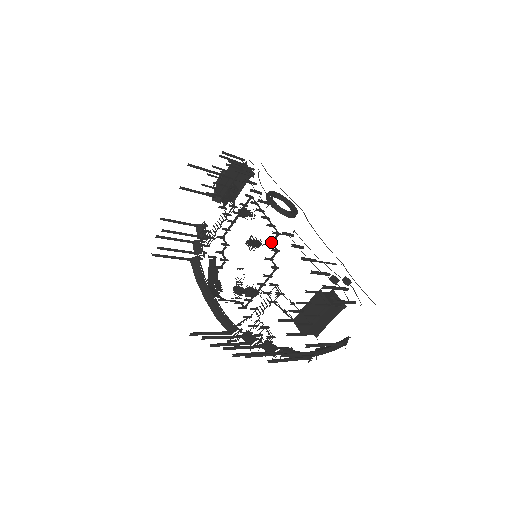
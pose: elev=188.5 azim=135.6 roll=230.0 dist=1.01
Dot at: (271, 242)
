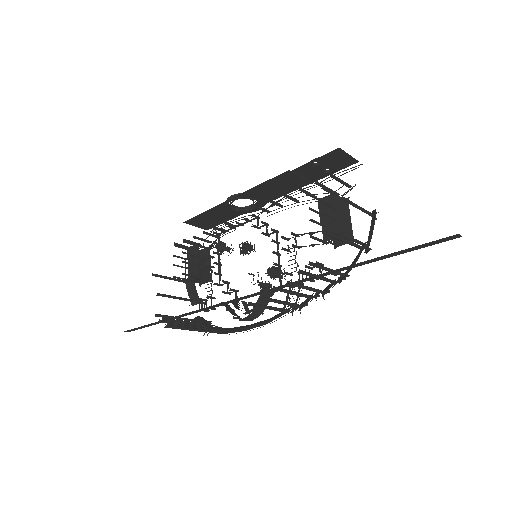
Dot at: (257, 226)
